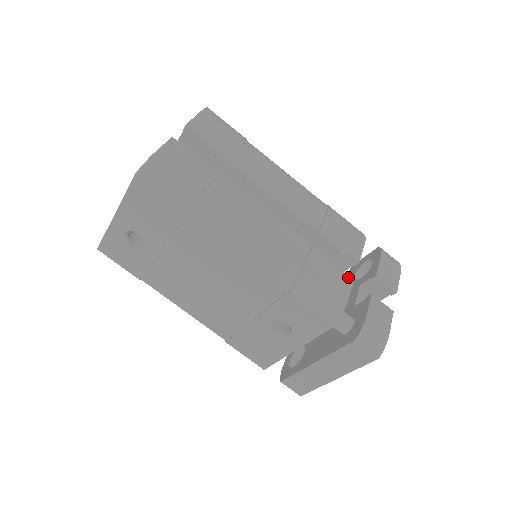
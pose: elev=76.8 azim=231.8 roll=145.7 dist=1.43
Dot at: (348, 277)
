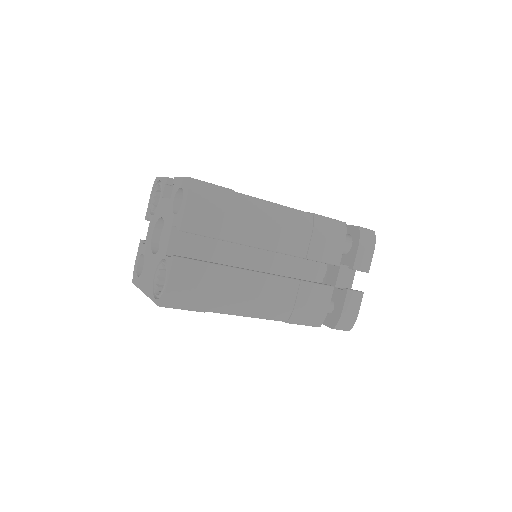
Dot at: (329, 288)
